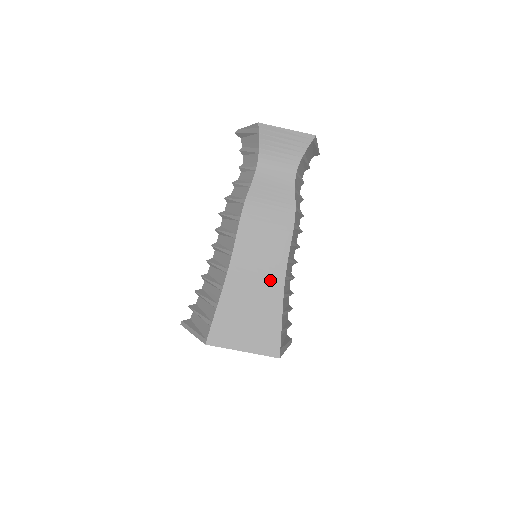
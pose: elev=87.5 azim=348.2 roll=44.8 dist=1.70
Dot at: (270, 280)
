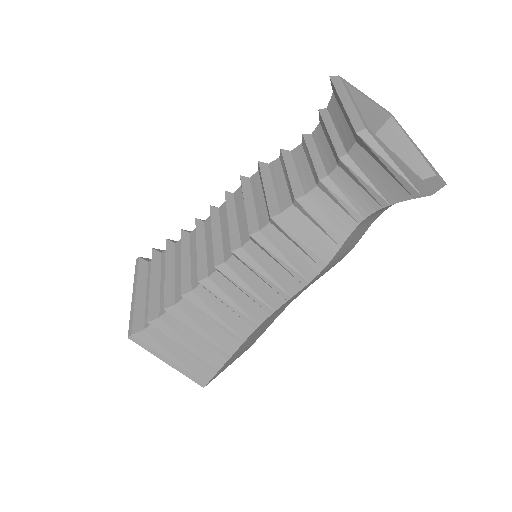
Dot at: occluded
